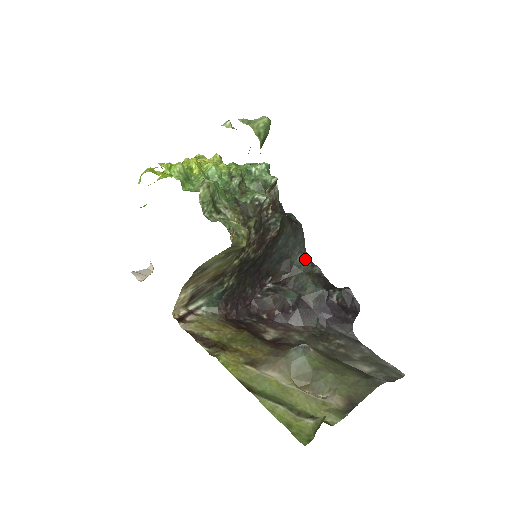
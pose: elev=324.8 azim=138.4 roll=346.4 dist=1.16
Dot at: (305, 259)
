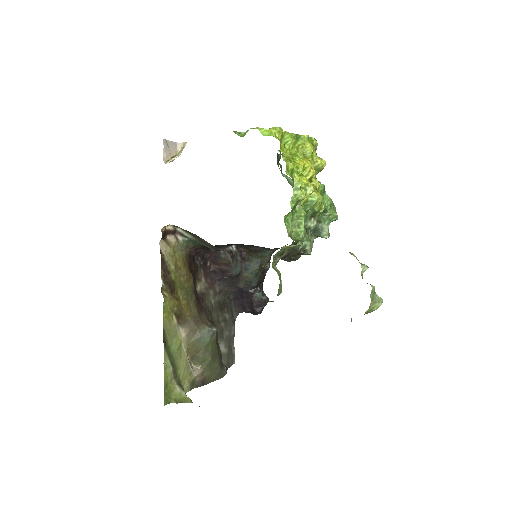
Dot at: (270, 255)
